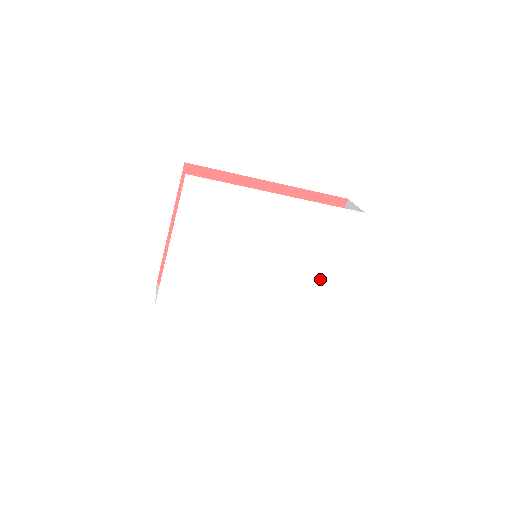
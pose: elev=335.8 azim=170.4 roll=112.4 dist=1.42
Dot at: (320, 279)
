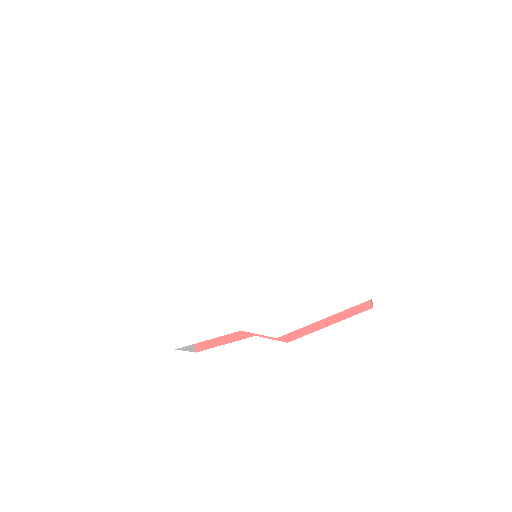
Dot at: (319, 224)
